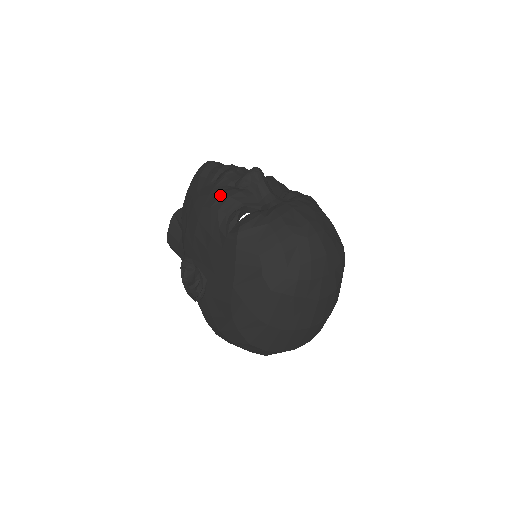
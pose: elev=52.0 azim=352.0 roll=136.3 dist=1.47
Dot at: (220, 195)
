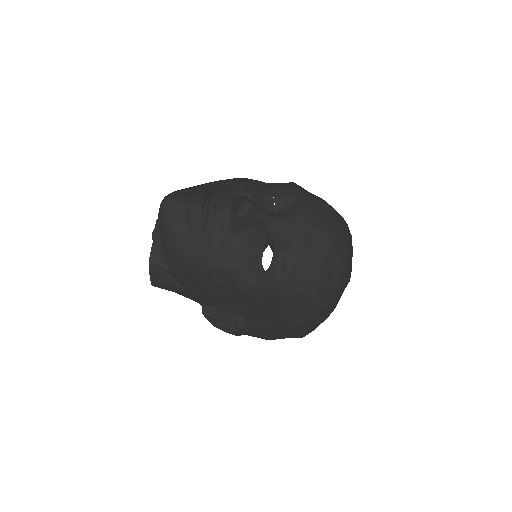
Dot at: (228, 252)
